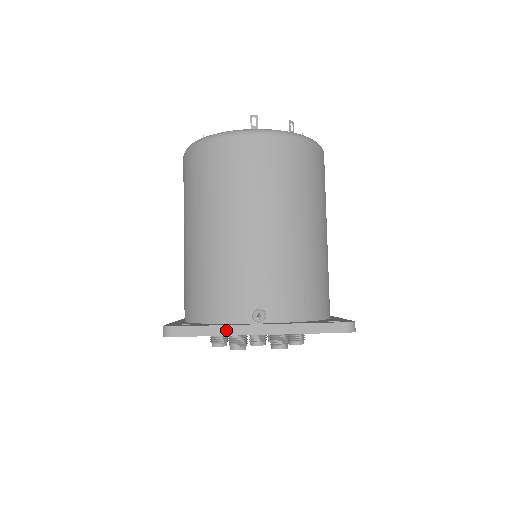
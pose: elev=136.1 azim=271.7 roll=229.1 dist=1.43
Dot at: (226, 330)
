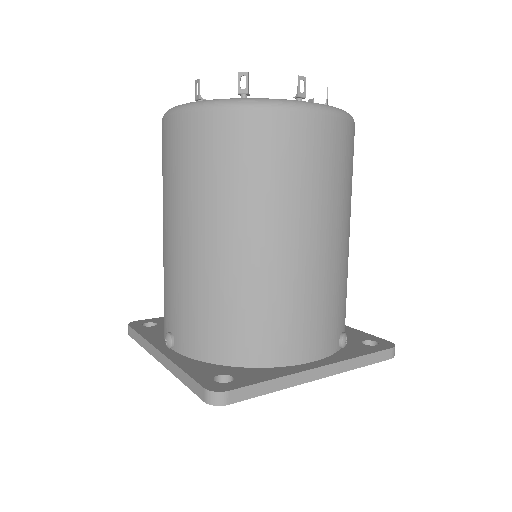
Dot at: (146, 345)
